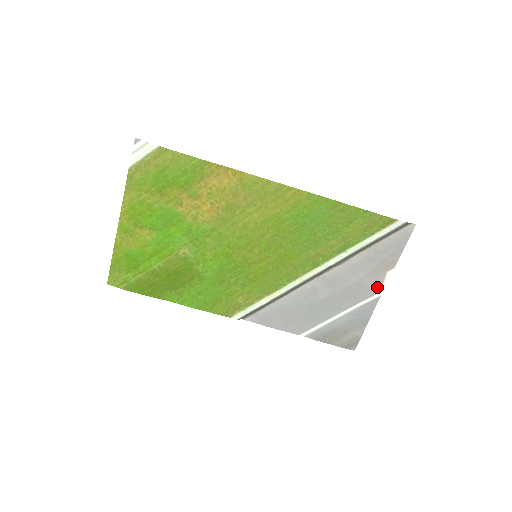
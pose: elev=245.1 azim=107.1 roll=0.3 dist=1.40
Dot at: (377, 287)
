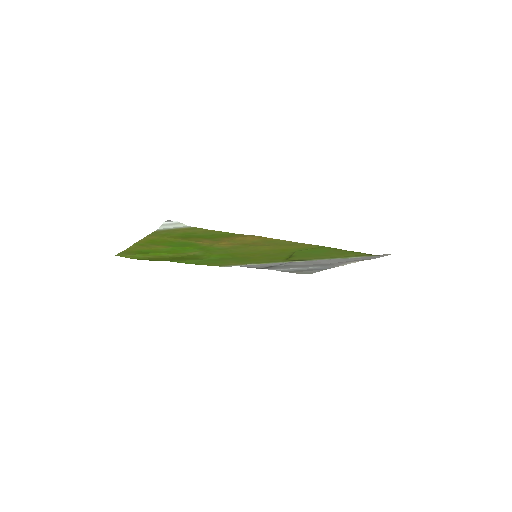
Dot at: (341, 264)
